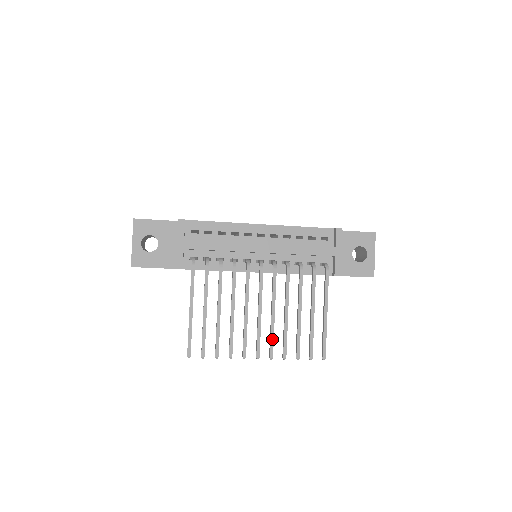
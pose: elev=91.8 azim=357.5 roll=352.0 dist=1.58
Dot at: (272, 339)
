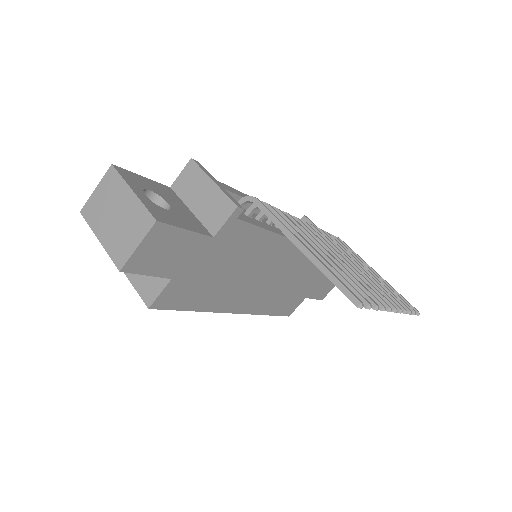
Dot at: occluded
